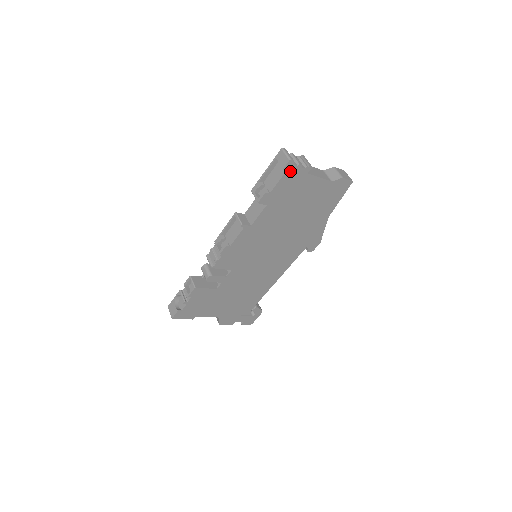
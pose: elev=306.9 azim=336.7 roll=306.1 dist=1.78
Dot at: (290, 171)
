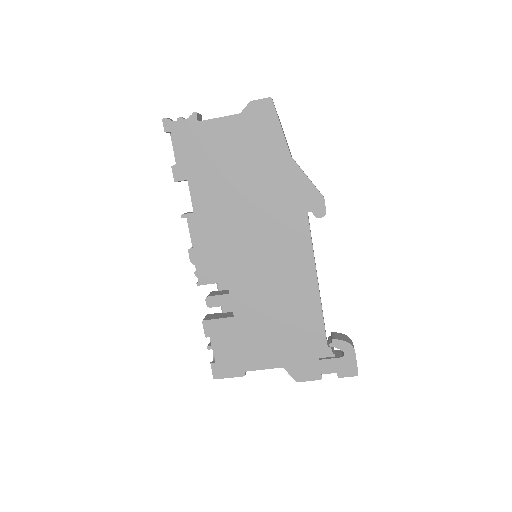
Dot at: (175, 130)
